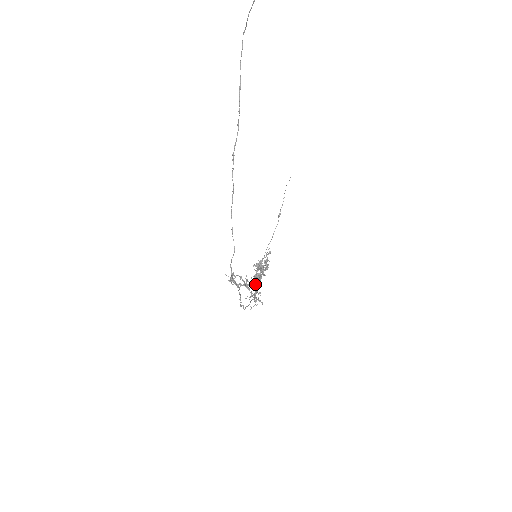
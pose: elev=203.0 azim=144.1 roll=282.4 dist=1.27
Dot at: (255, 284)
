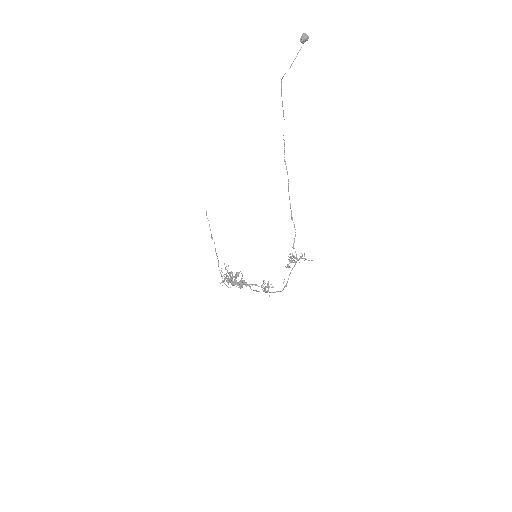
Dot at: (302, 256)
